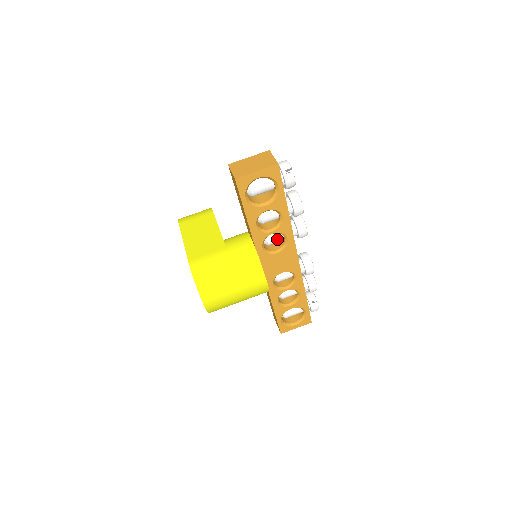
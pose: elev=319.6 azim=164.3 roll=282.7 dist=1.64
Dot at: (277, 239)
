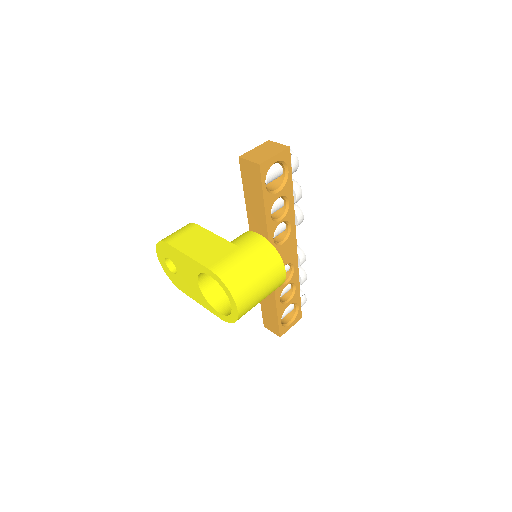
Dot at: (281, 229)
